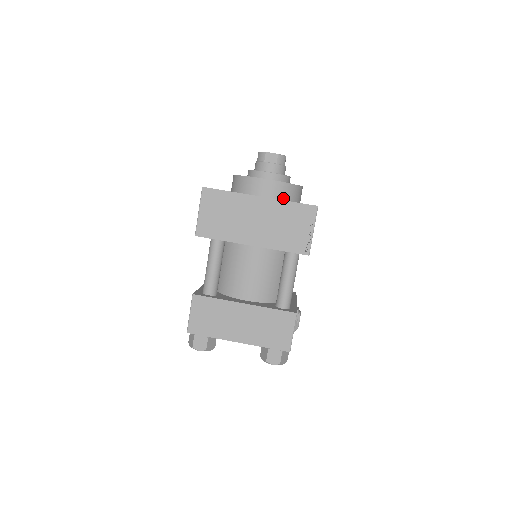
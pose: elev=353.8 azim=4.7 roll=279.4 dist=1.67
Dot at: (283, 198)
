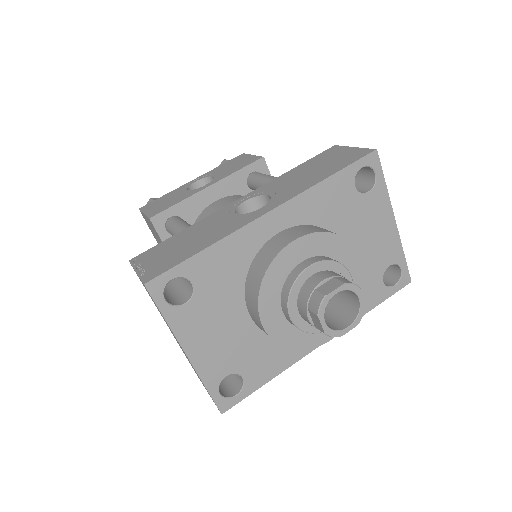
Dot at: occluded
